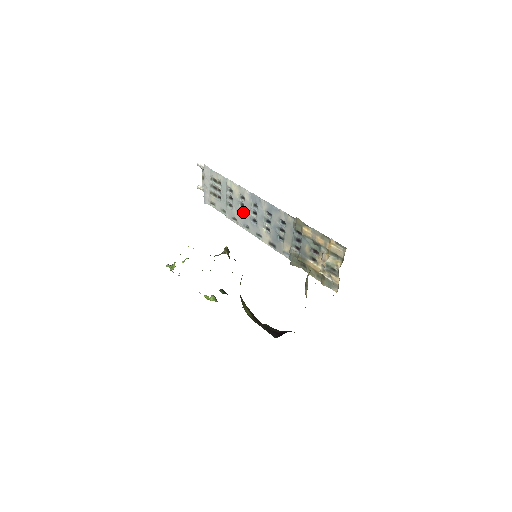
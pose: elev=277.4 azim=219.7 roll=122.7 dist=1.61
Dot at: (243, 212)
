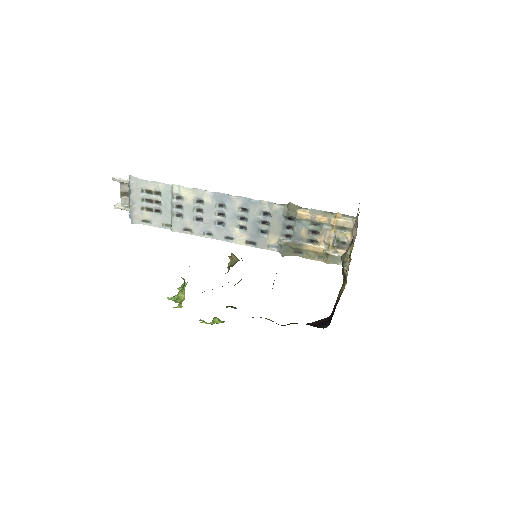
Dot at: (202, 218)
